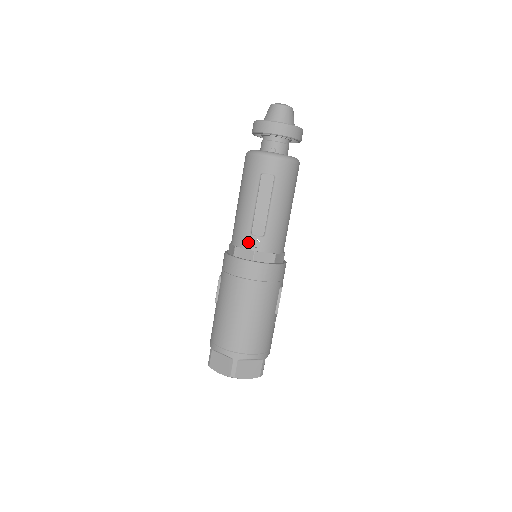
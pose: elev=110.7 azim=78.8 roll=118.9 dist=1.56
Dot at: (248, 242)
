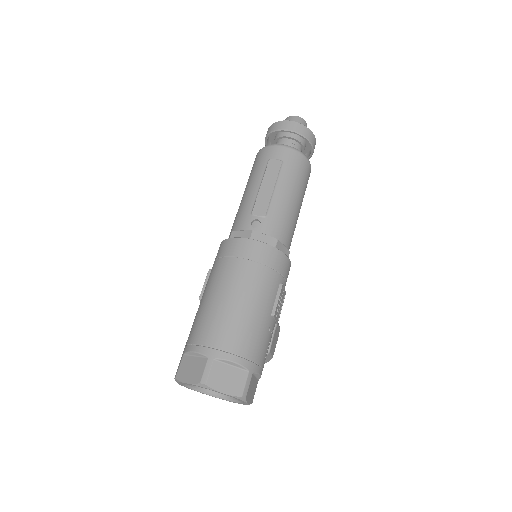
Dot at: (247, 223)
